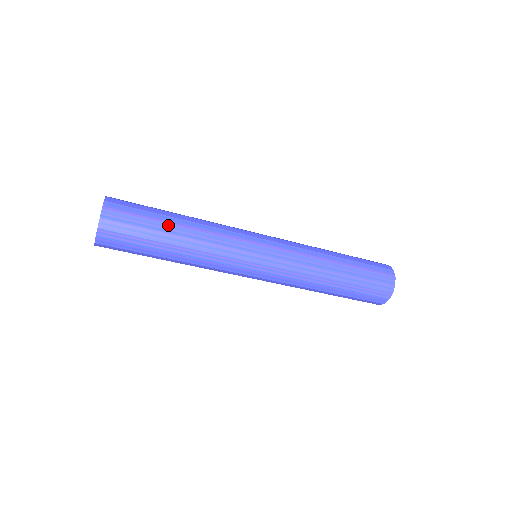
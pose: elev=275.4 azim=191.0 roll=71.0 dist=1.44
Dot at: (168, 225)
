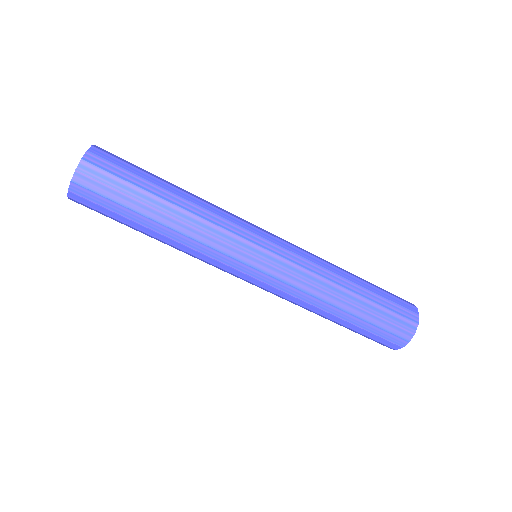
Dot at: (164, 180)
